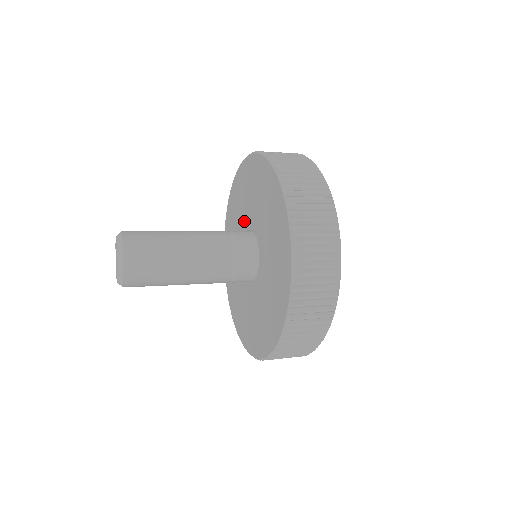
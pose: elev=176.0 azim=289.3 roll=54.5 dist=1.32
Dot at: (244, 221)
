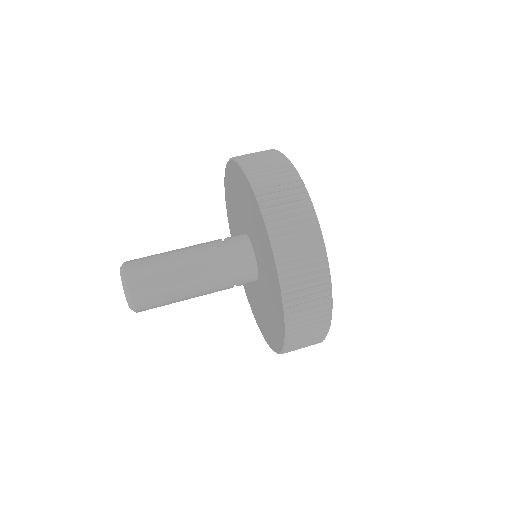
Dot at: (246, 224)
